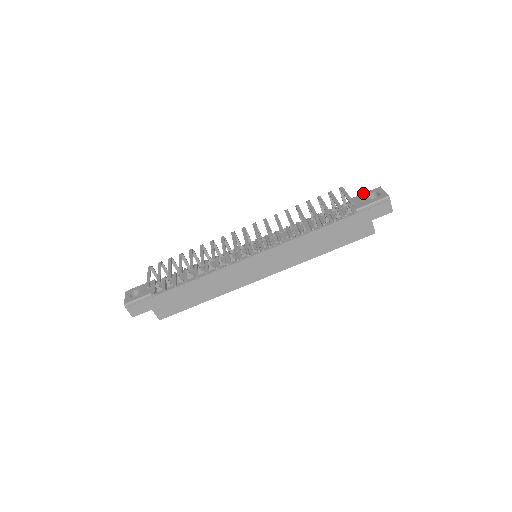
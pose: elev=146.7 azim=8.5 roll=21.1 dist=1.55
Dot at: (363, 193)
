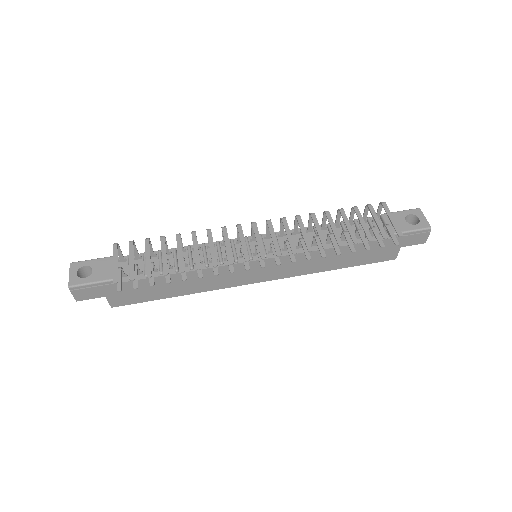
Dot at: (399, 211)
